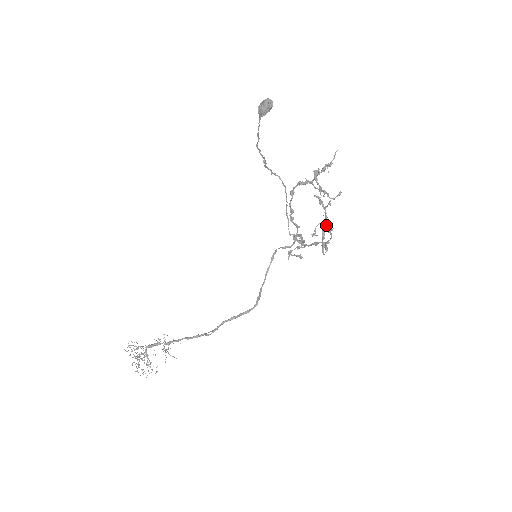
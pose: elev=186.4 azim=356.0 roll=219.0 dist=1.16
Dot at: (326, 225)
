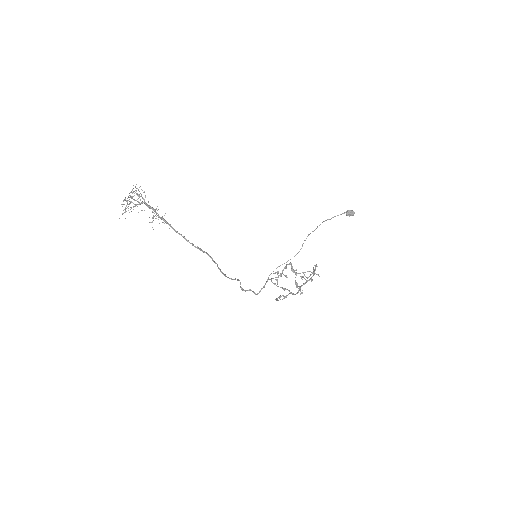
Dot at: occluded
